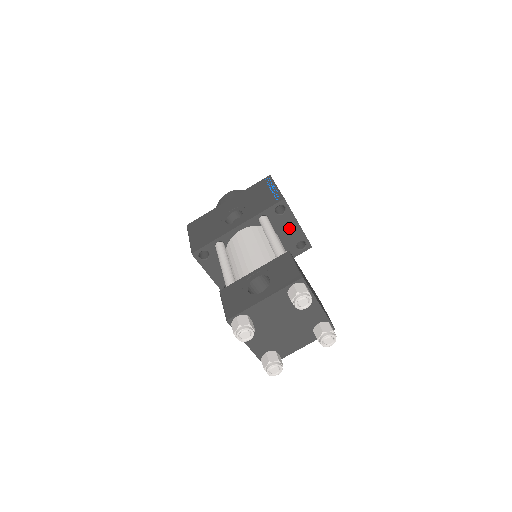
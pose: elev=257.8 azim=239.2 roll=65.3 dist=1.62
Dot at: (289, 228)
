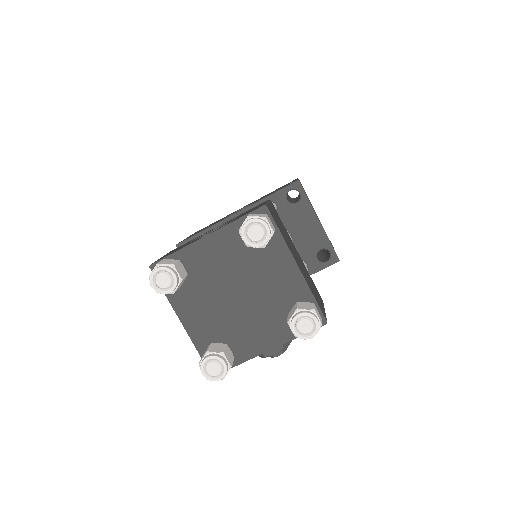
Dot at: (306, 226)
